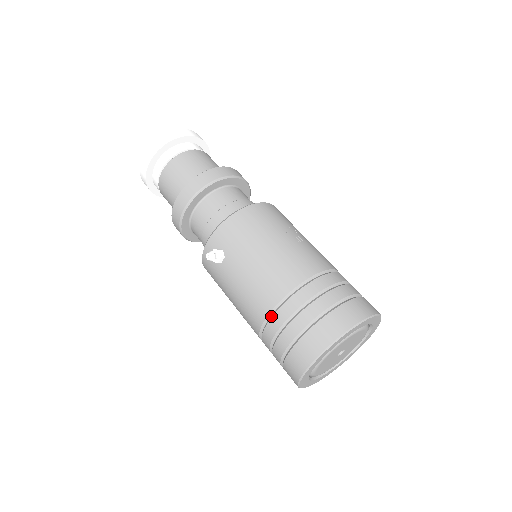
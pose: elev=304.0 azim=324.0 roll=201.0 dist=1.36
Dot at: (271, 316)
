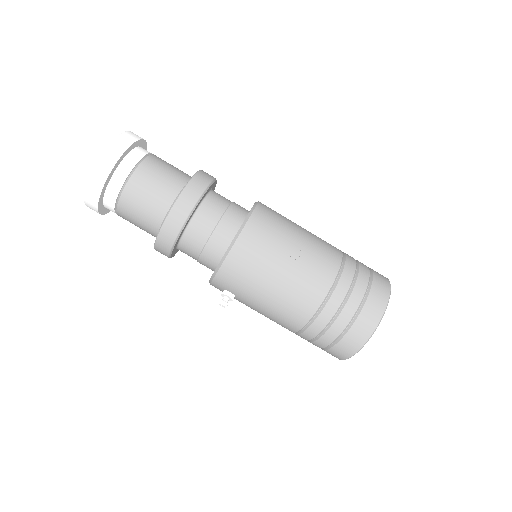
Dot at: (299, 333)
